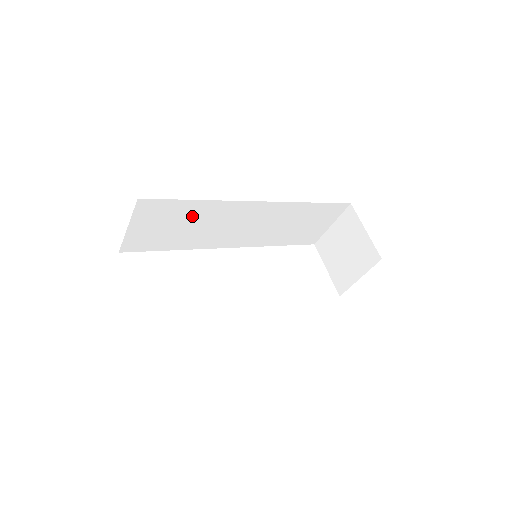
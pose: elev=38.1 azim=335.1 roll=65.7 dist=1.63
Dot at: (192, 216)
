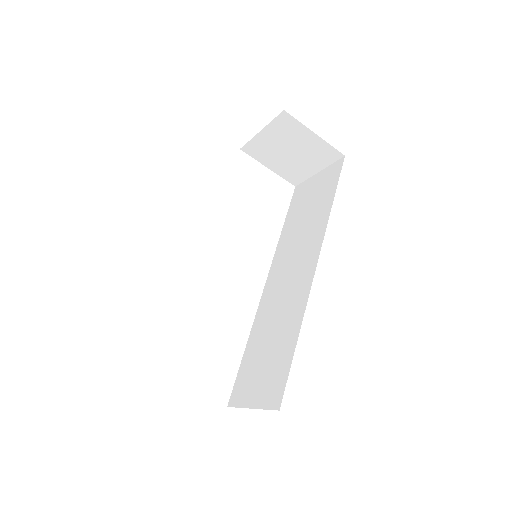
Dot at: occluded
